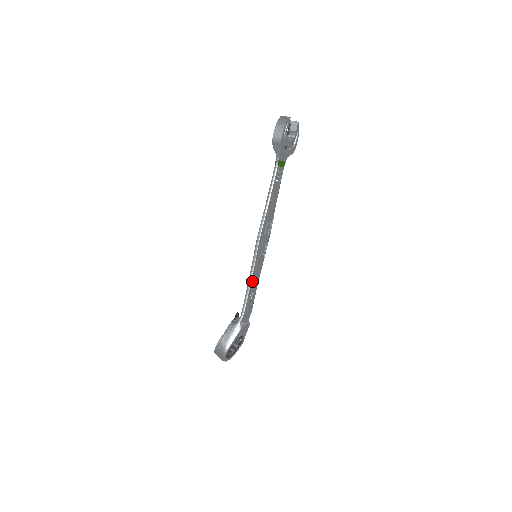
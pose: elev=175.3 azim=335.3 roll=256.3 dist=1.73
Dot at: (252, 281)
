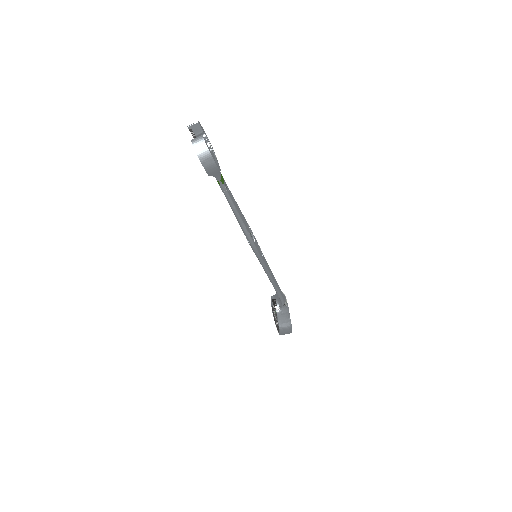
Dot at: (271, 275)
